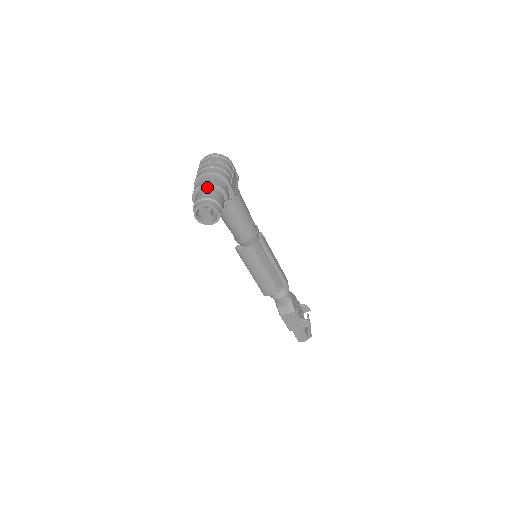
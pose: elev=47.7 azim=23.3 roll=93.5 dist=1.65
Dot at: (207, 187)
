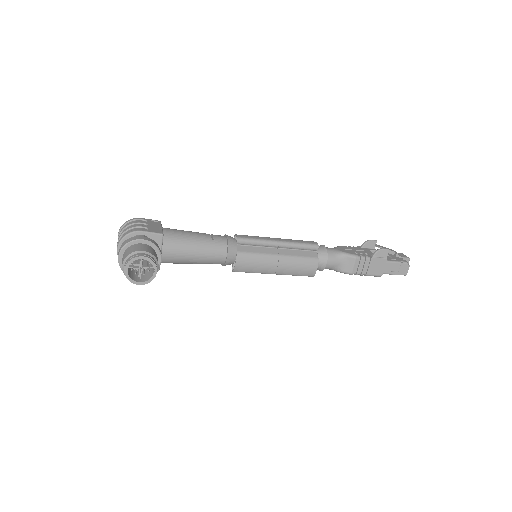
Dot at: (123, 253)
